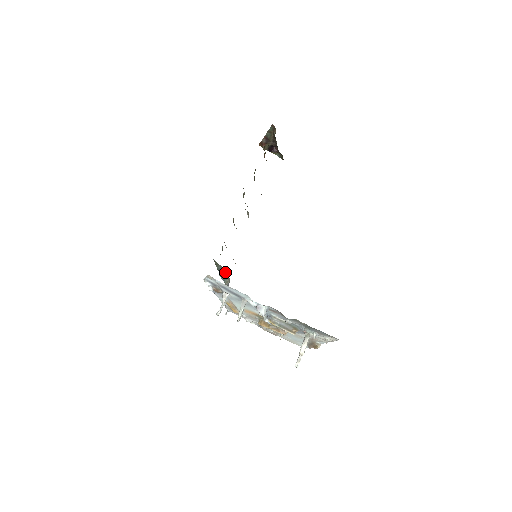
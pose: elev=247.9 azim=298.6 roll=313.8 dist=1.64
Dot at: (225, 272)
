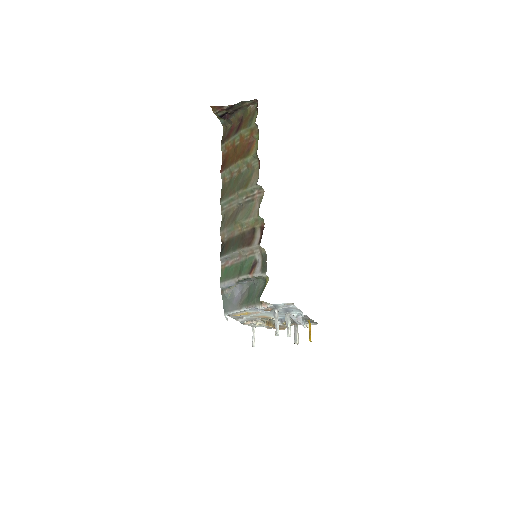
Dot at: (244, 280)
